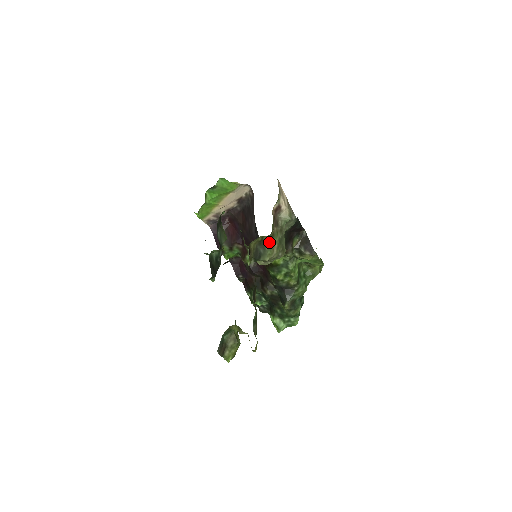
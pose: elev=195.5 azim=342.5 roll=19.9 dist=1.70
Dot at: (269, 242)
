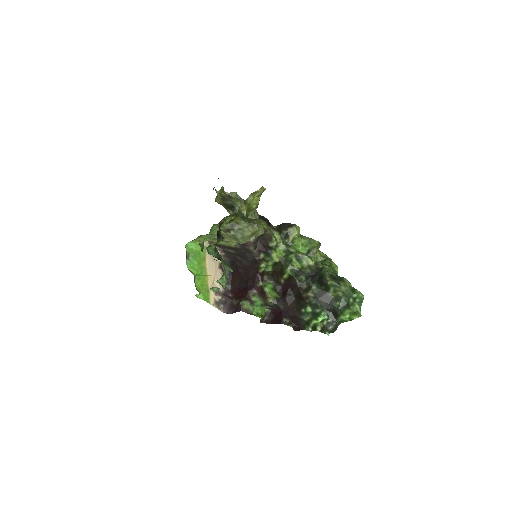
Dot at: (230, 198)
